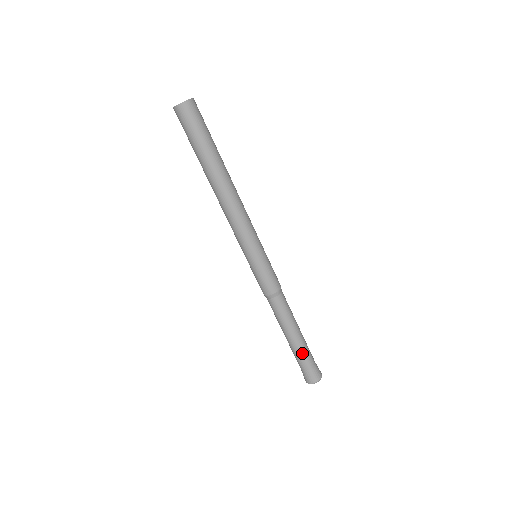
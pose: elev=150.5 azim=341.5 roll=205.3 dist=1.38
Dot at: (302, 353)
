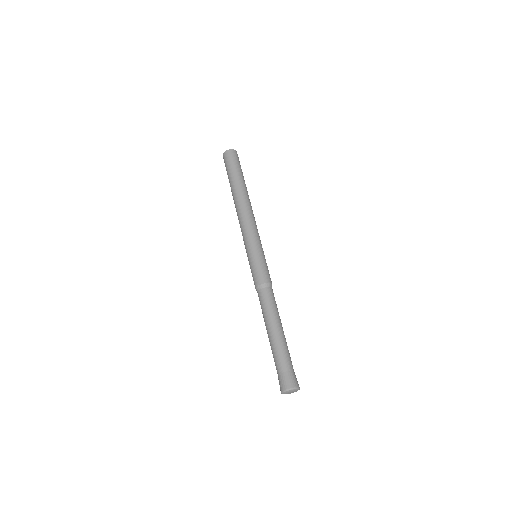
Dot at: (274, 353)
